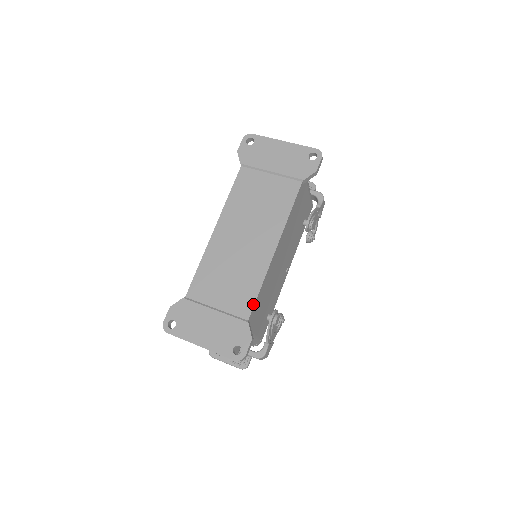
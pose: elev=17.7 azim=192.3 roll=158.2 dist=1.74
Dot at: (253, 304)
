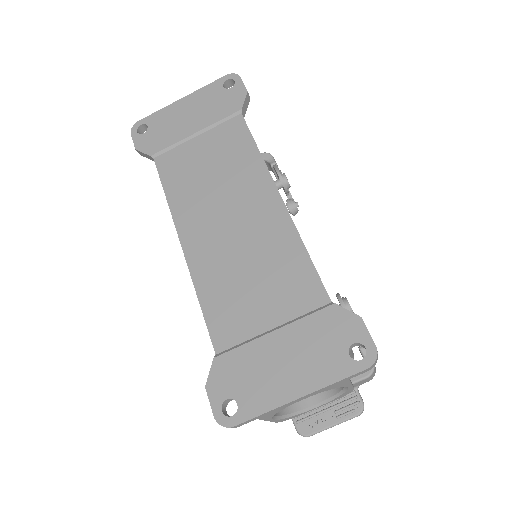
Dot at: (317, 277)
